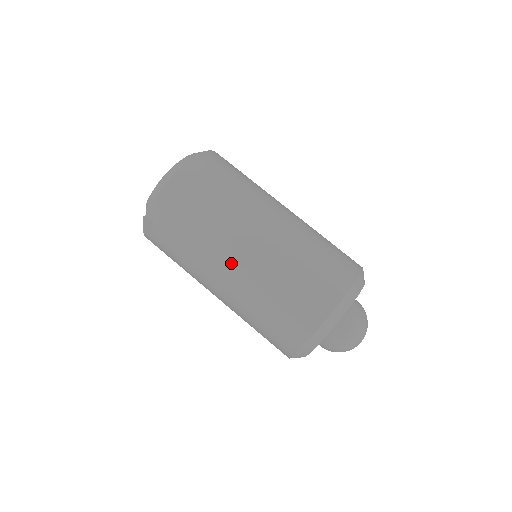
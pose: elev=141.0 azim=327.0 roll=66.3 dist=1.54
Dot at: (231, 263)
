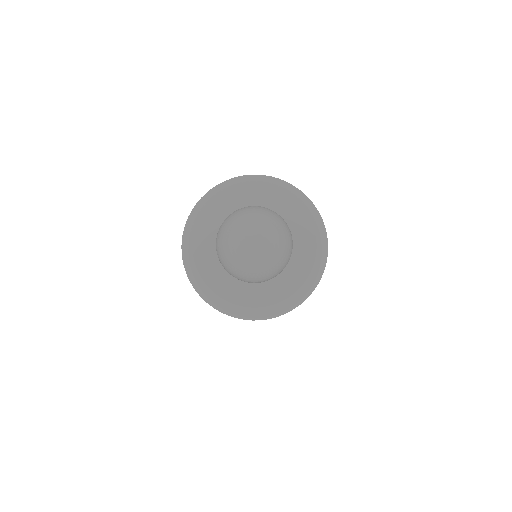
Dot at: occluded
